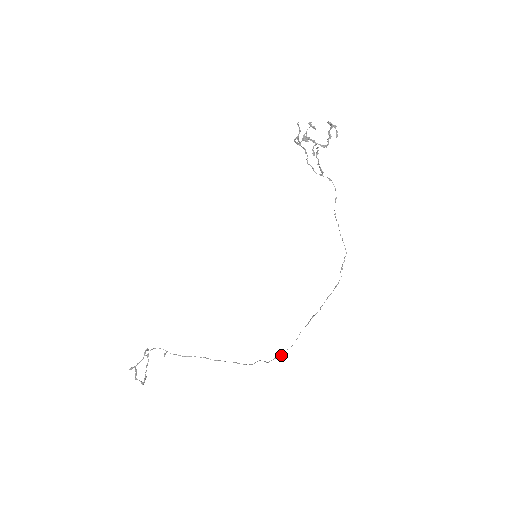
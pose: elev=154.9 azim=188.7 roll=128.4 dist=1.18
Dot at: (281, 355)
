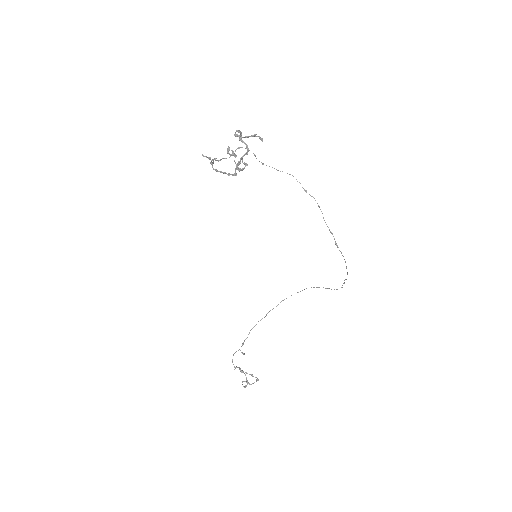
Dot at: occluded
